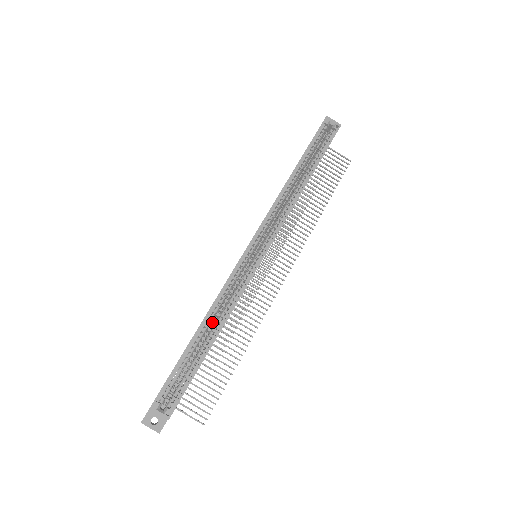
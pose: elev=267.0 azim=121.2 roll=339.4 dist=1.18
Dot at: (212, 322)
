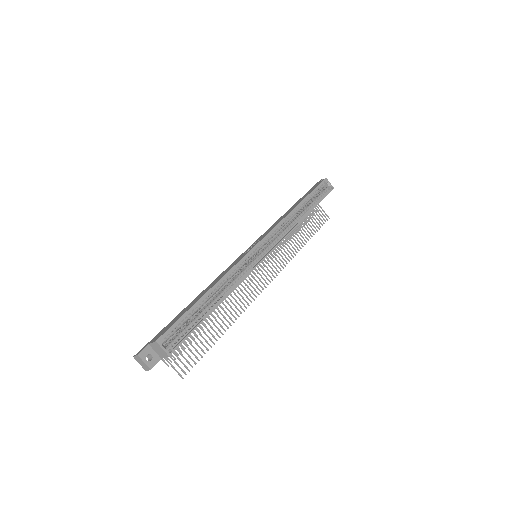
Dot at: (217, 291)
